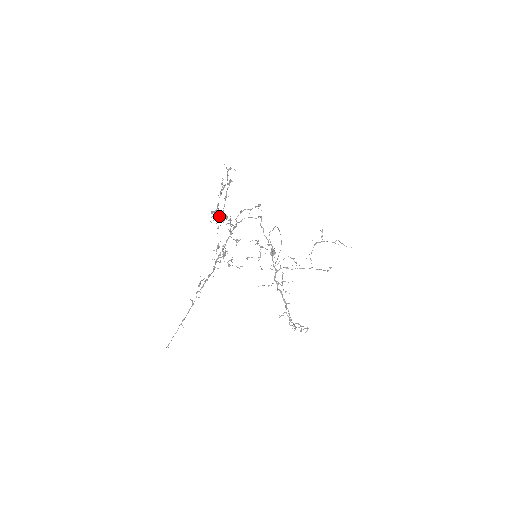
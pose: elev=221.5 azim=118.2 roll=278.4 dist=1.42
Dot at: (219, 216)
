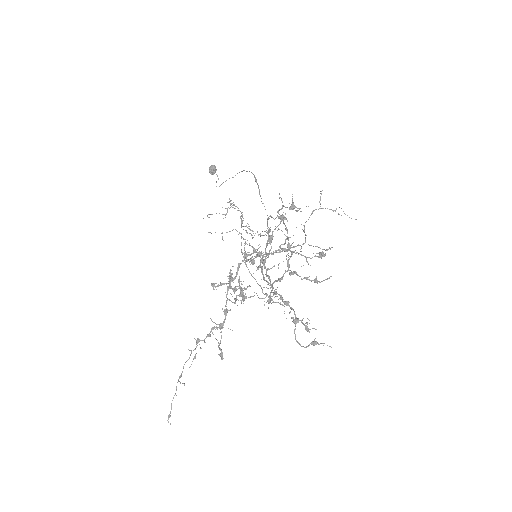
Dot at: (283, 299)
